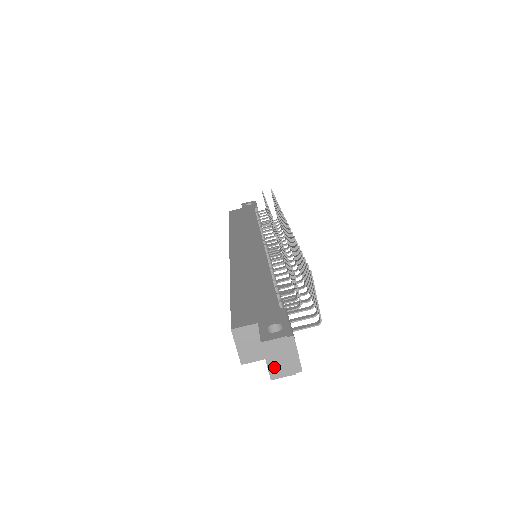
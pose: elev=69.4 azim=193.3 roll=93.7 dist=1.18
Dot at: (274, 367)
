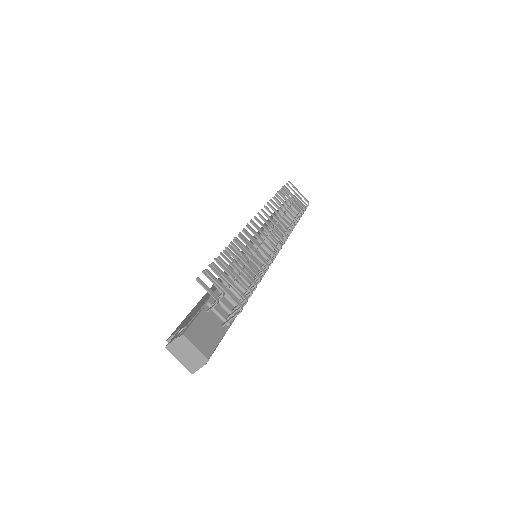
Dot at: (187, 363)
